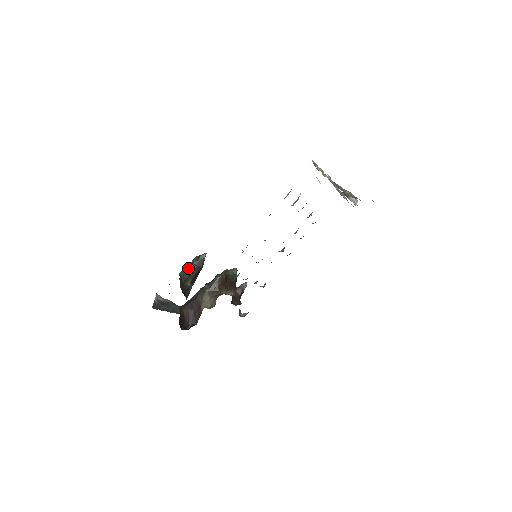
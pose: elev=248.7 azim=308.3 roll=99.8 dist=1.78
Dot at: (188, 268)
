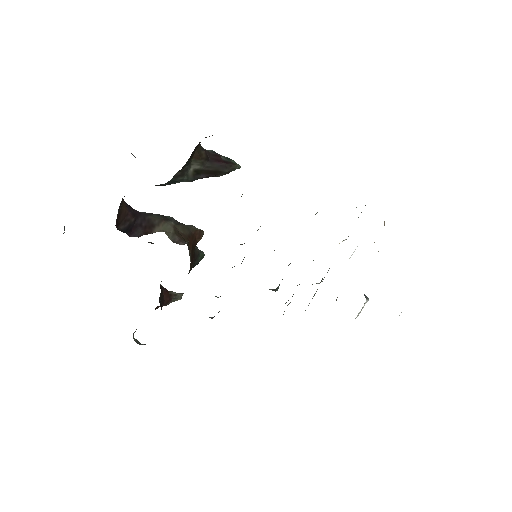
Dot at: (210, 151)
